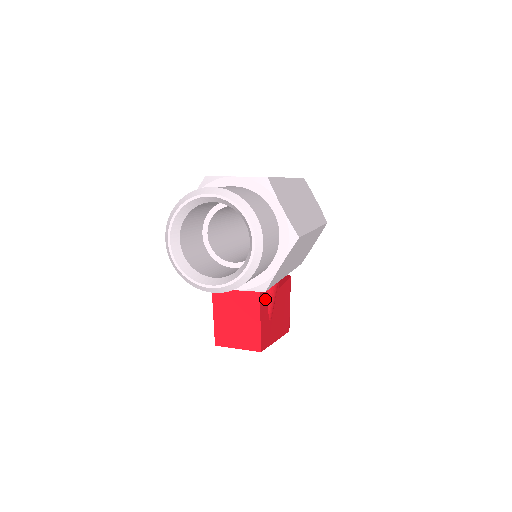
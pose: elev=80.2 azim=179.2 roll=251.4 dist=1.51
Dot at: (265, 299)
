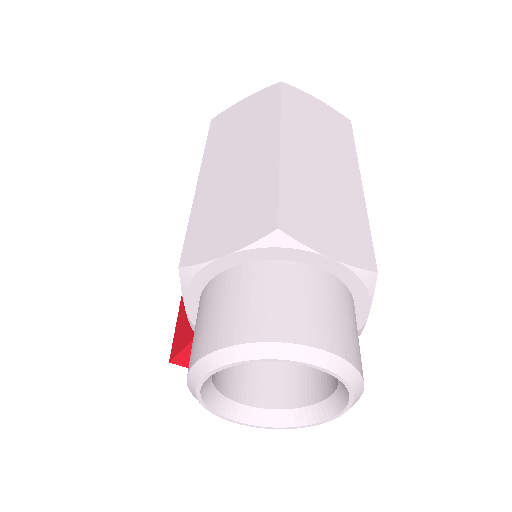
Dot at: occluded
